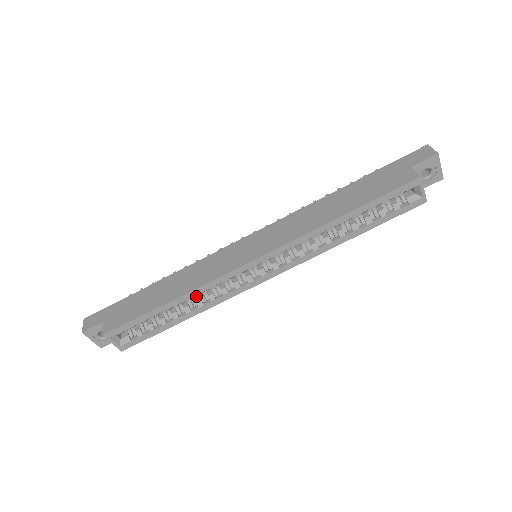
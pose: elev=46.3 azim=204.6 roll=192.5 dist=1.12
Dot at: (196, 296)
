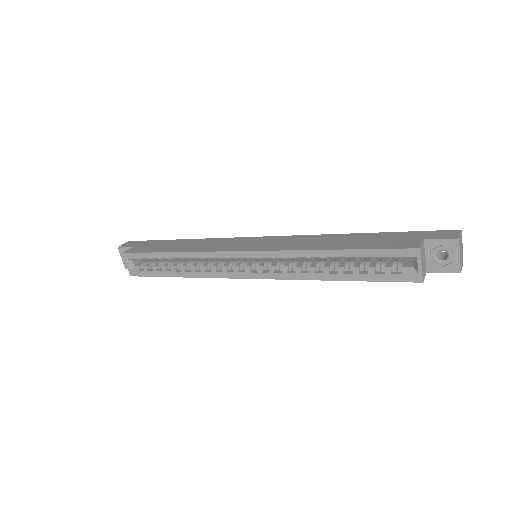
Dot at: (196, 263)
